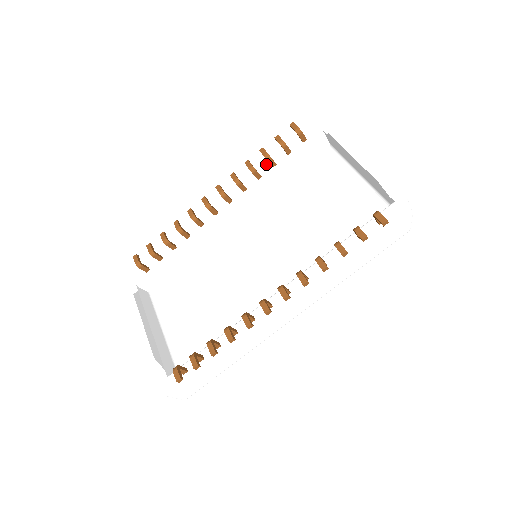
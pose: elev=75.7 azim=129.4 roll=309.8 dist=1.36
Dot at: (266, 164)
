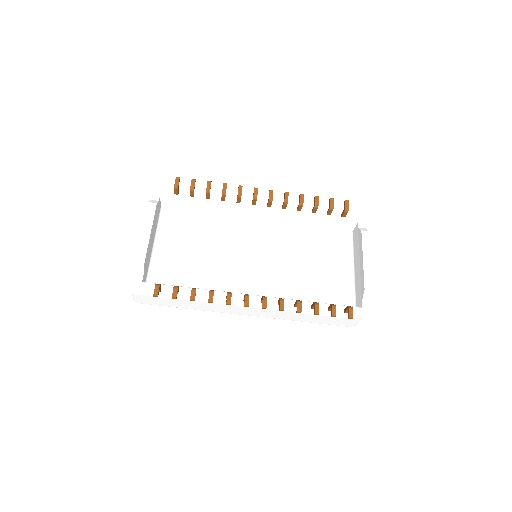
Dot at: (309, 206)
